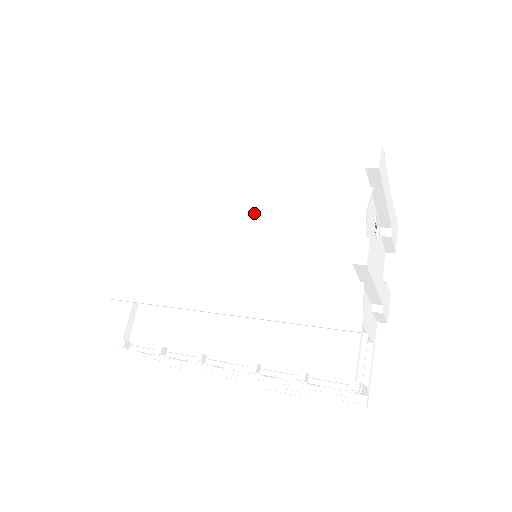
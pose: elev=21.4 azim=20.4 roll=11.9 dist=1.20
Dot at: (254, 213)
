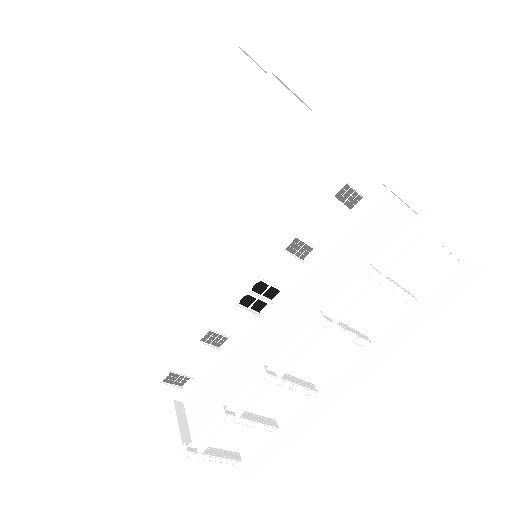
Dot at: (196, 172)
